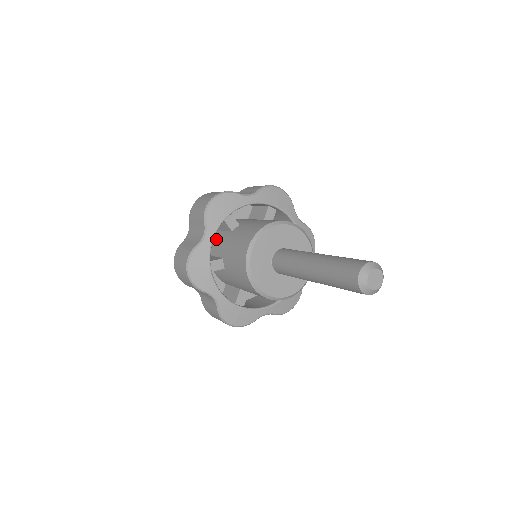
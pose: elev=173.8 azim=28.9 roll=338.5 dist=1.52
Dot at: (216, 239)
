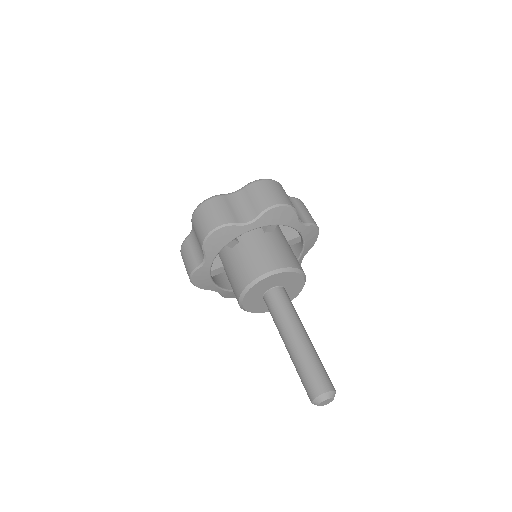
Dot at: occluded
